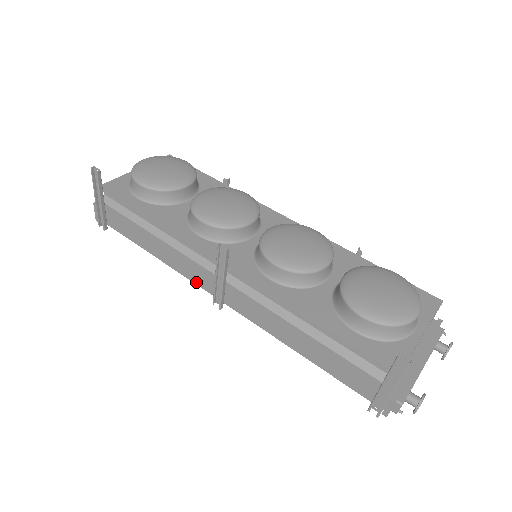
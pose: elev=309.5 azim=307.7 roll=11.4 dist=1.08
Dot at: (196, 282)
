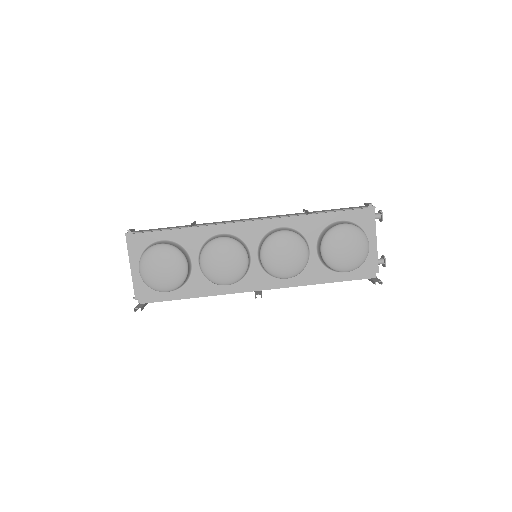
Dot at: occluded
